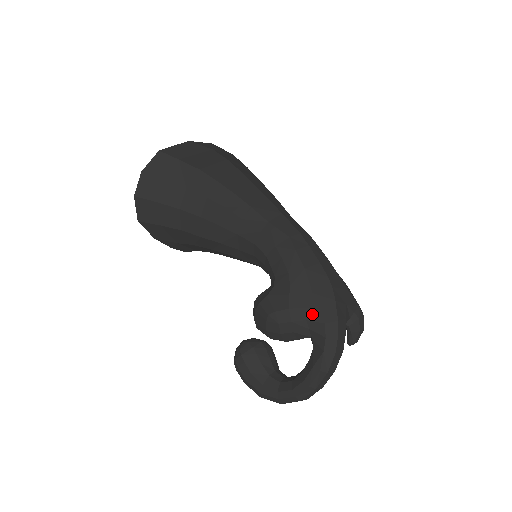
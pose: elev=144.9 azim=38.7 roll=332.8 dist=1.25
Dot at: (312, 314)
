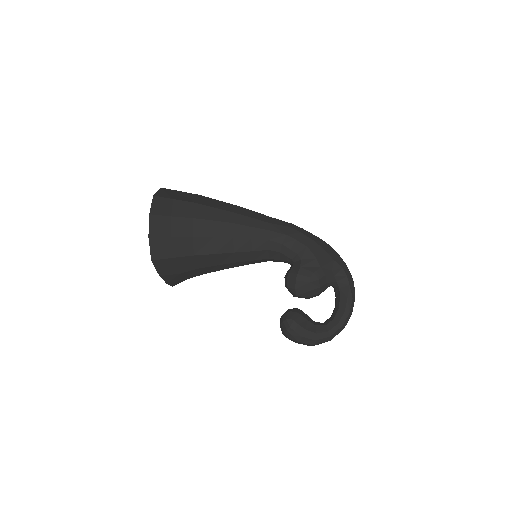
Dot at: (333, 265)
